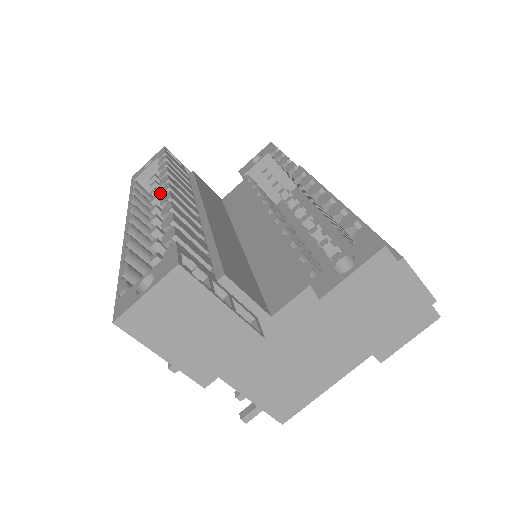
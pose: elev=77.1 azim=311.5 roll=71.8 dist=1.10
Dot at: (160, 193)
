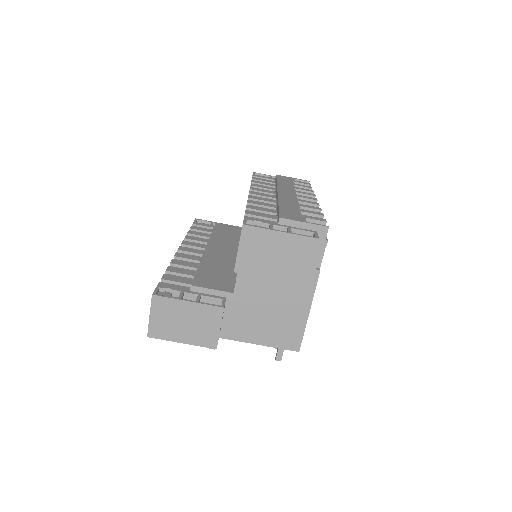
Dot at: occluded
